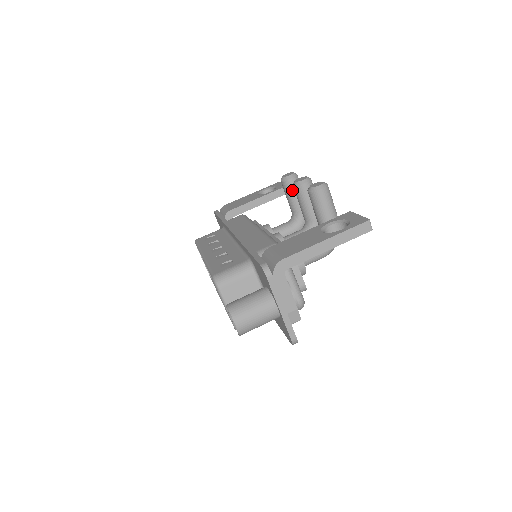
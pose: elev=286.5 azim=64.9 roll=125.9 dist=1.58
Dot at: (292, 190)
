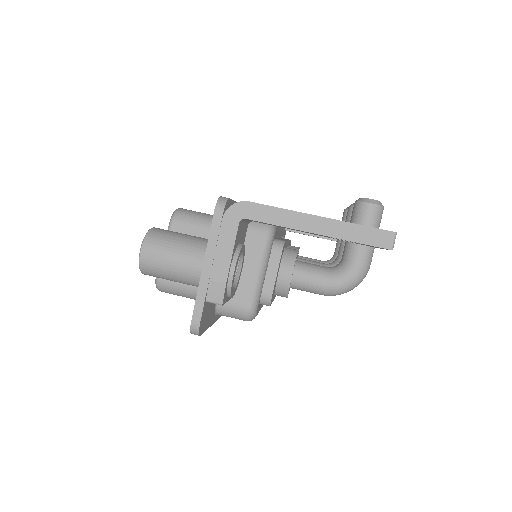
Dot at: occluded
